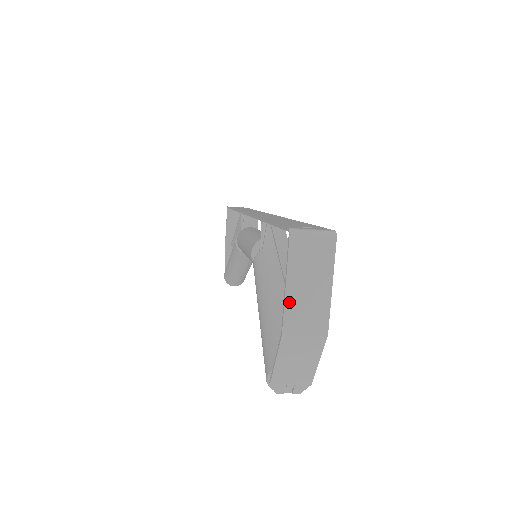
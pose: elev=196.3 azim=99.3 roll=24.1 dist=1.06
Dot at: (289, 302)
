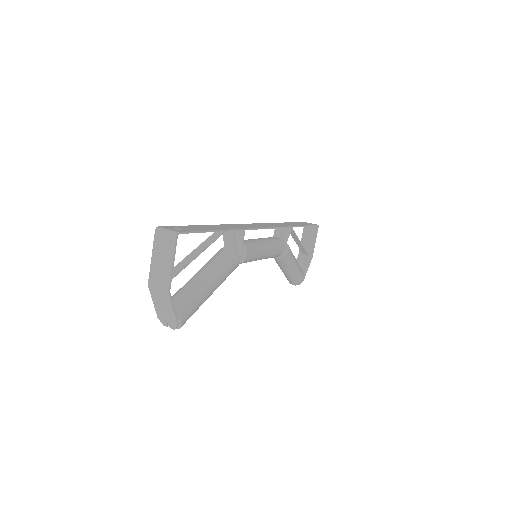
Dot at: (152, 267)
